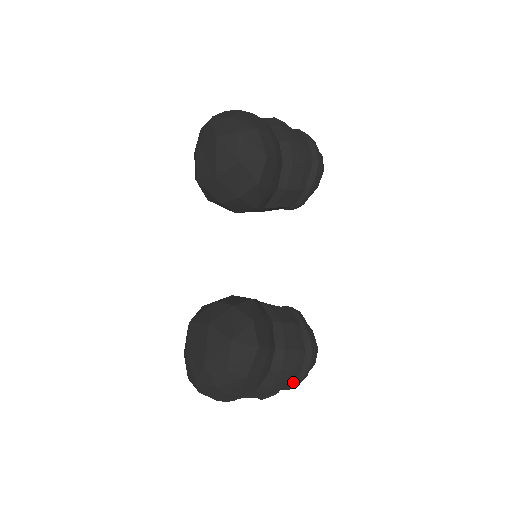
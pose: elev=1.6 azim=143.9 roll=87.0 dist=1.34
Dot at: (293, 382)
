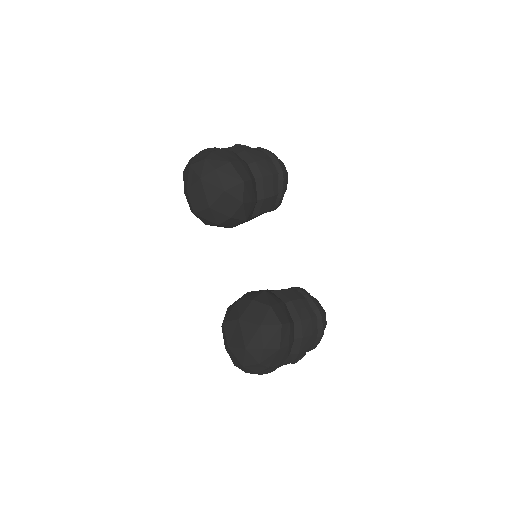
Dot at: (314, 343)
